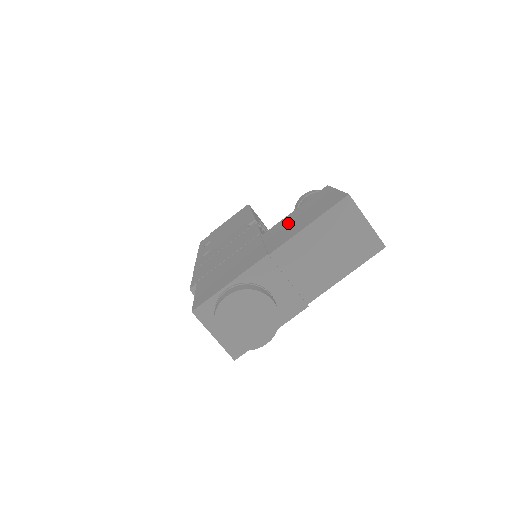
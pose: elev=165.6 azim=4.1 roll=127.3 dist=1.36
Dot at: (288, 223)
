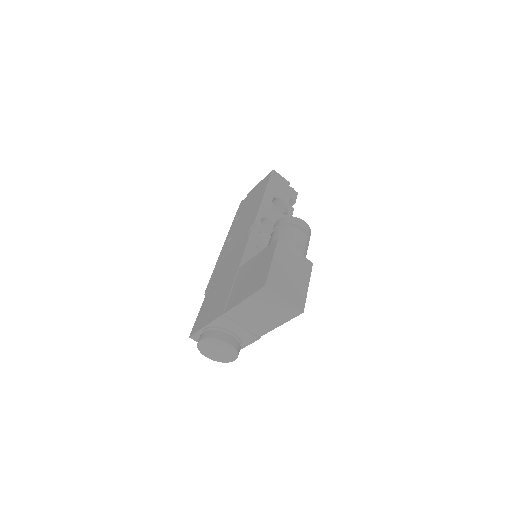
Dot at: (246, 275)
